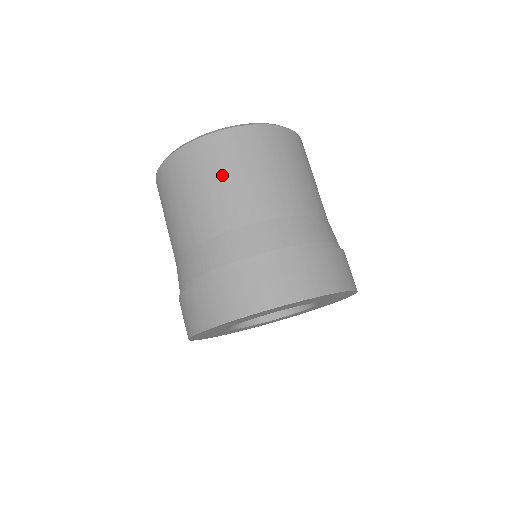
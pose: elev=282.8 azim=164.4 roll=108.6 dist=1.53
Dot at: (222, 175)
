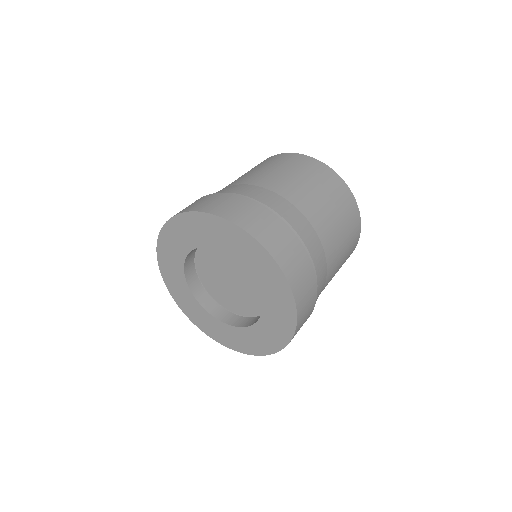
Dot at: (301, 174)
